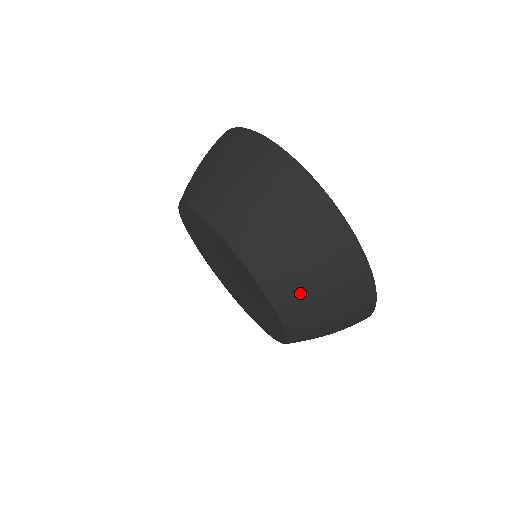
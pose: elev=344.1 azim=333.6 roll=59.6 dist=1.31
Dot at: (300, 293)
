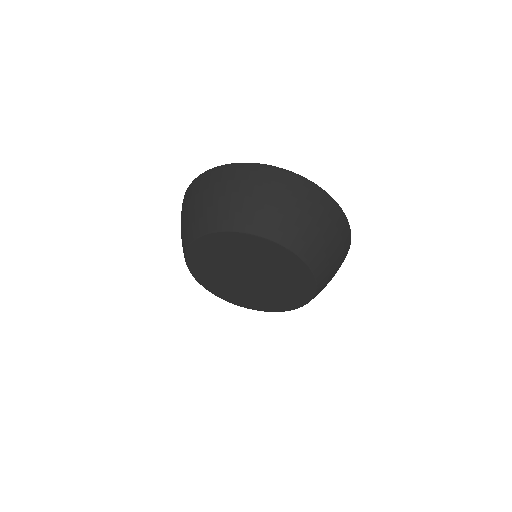
Dot at: occluded
